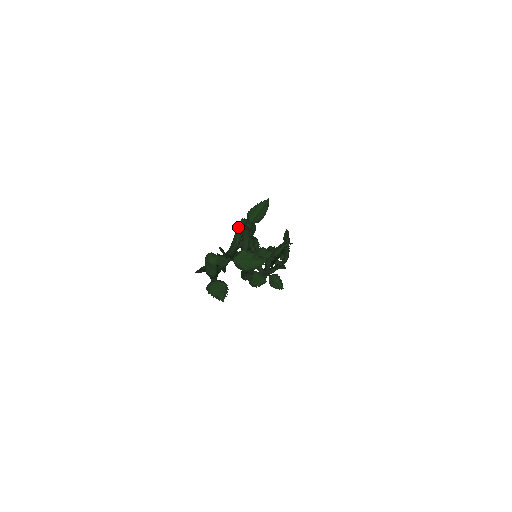
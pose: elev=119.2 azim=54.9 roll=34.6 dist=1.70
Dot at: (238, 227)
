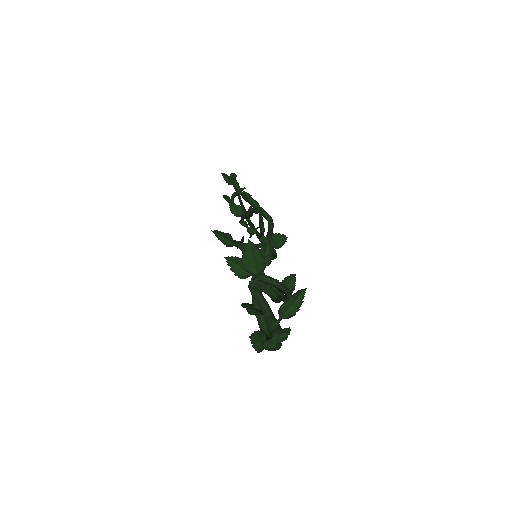
Dot at: (233, 270)
